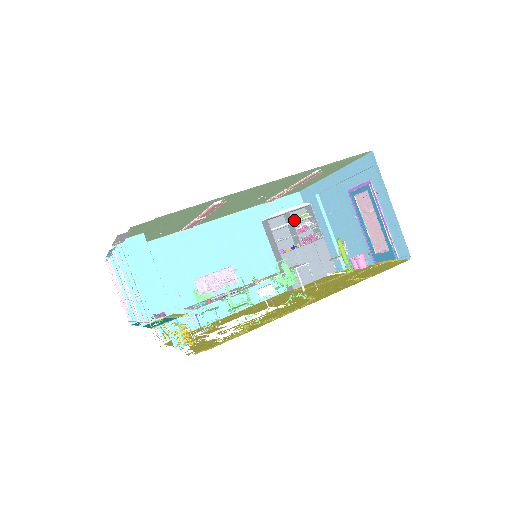
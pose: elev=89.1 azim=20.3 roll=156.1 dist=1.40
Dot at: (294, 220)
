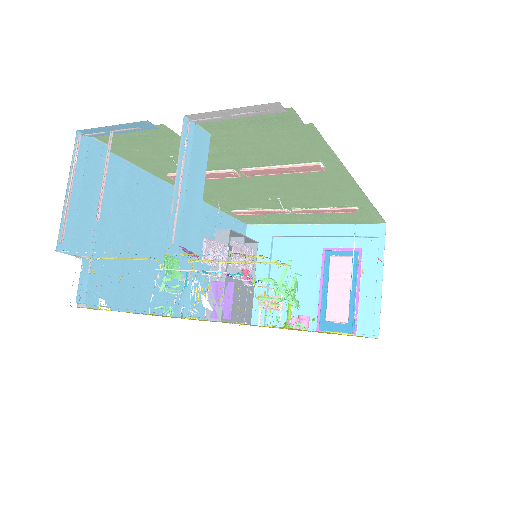
Dot at: occluded
